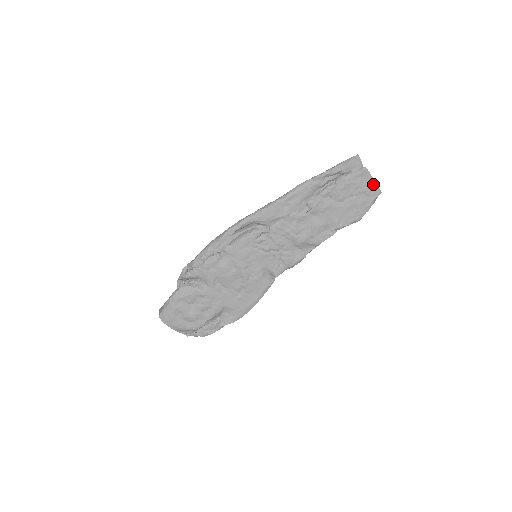
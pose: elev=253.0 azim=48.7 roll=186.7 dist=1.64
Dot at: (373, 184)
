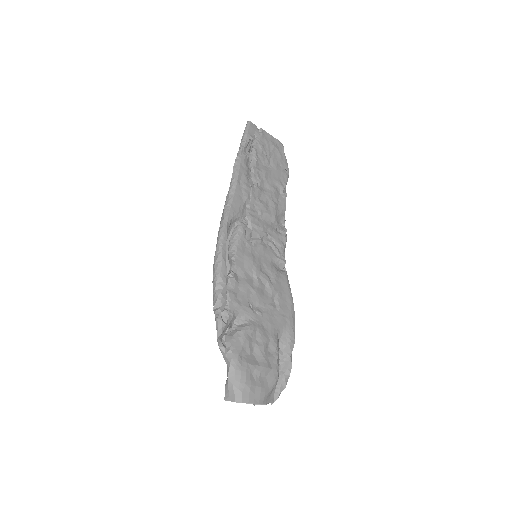
Dot at: (274, 140)
